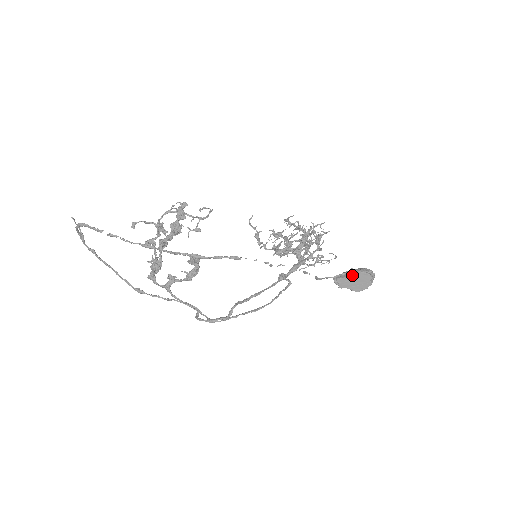
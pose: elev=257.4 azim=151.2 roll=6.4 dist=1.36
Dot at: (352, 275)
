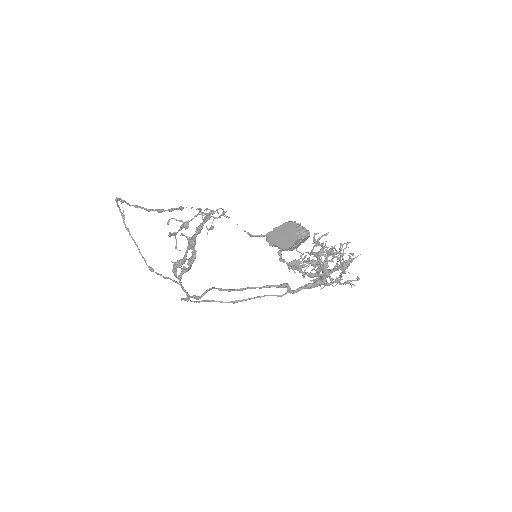
Dot at: (278, 227)
